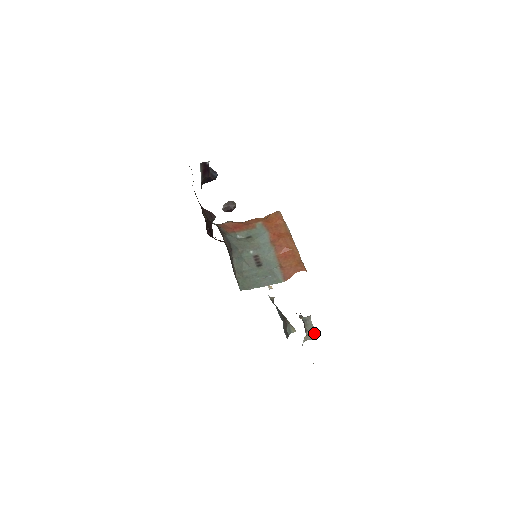
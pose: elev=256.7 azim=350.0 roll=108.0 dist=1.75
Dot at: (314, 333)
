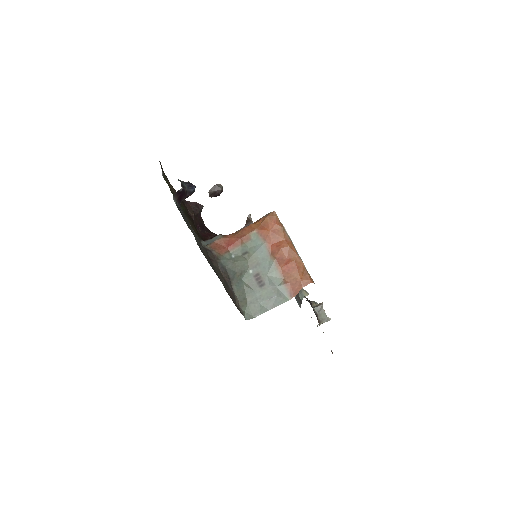
Dot at: occluded
